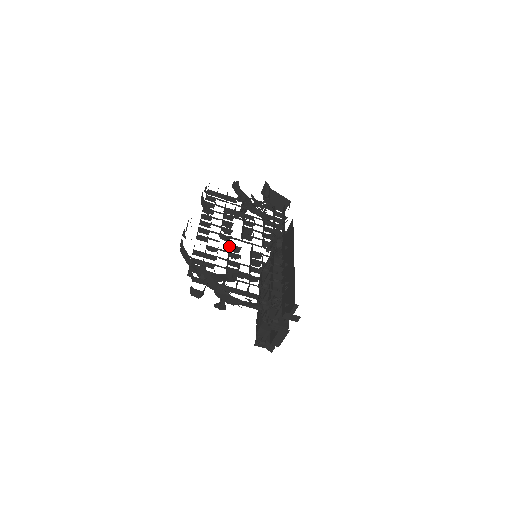
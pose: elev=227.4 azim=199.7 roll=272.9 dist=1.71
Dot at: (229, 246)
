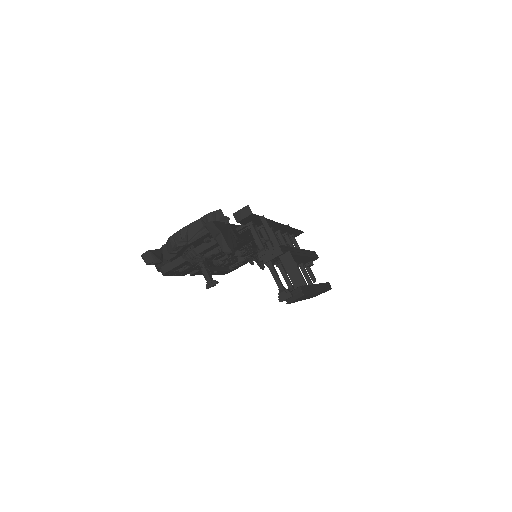
Dot at: occluded
